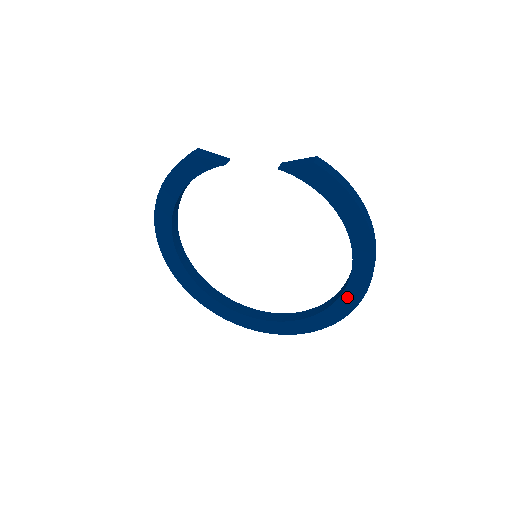
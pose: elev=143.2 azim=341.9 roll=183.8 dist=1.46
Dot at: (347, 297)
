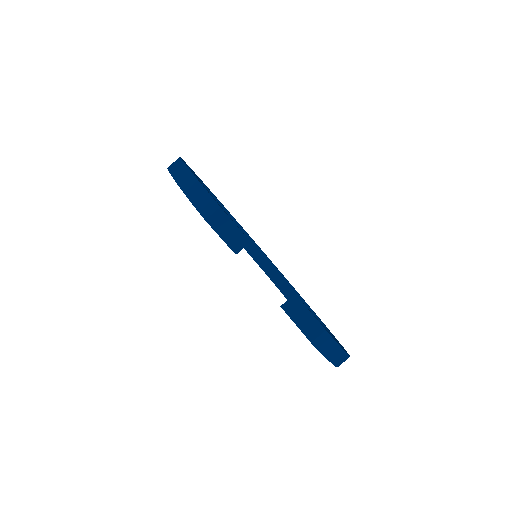
Dot at: occluded
